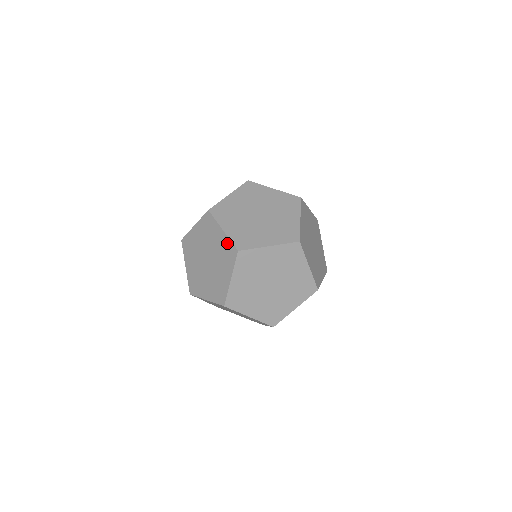
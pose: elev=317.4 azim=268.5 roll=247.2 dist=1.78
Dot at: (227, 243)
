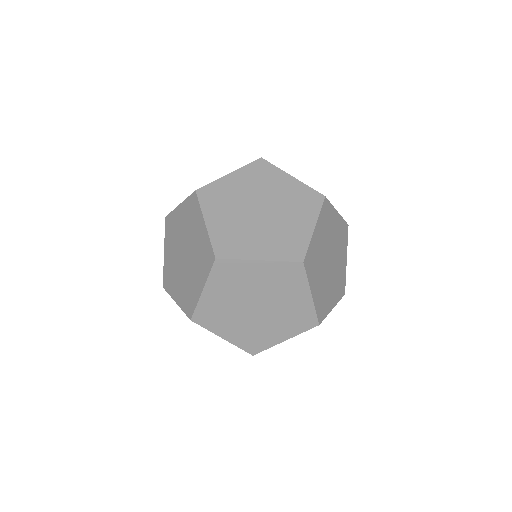
Dot at: (206, 242)
